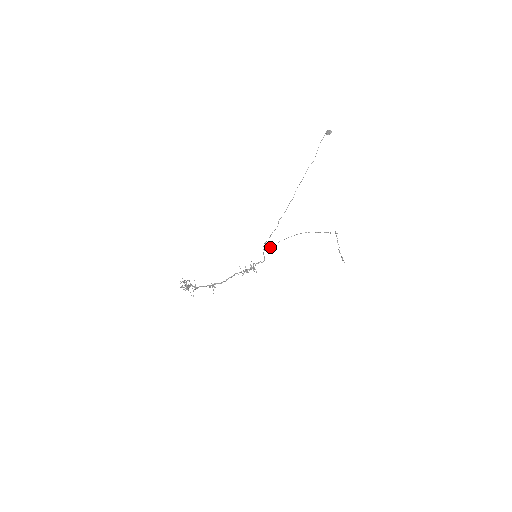
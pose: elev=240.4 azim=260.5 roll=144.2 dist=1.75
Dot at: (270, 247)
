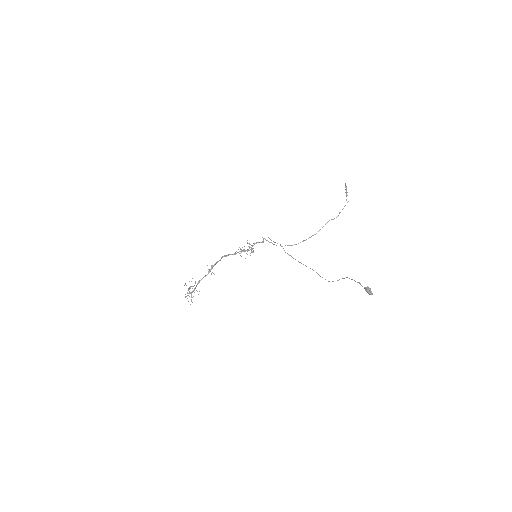
Dot at: occluded
